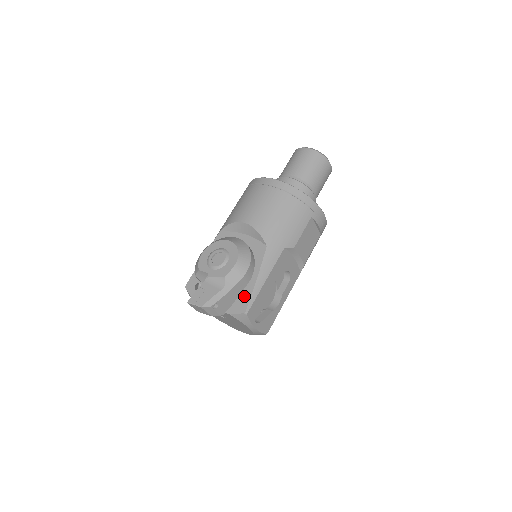
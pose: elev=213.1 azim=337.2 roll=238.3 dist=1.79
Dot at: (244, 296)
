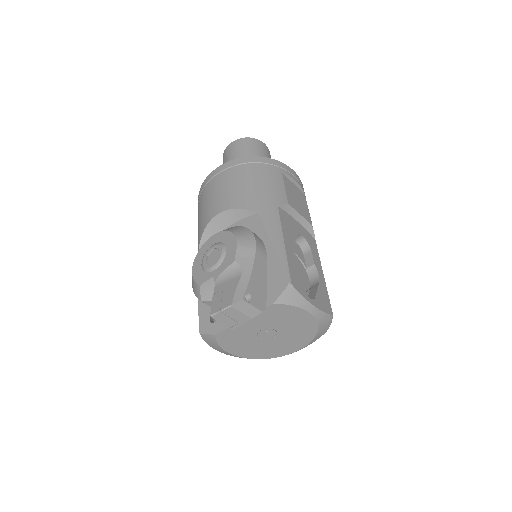
Dot at: (273, 272)
